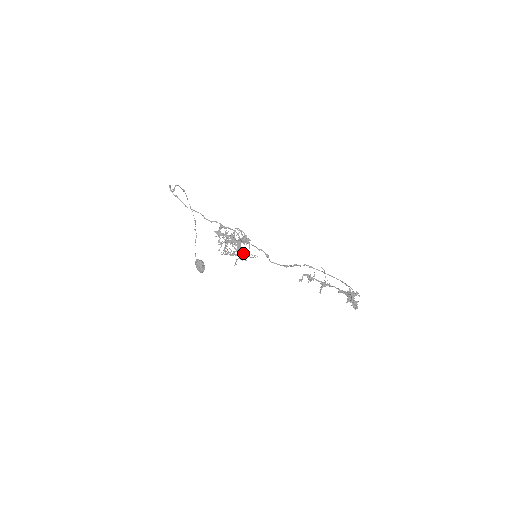
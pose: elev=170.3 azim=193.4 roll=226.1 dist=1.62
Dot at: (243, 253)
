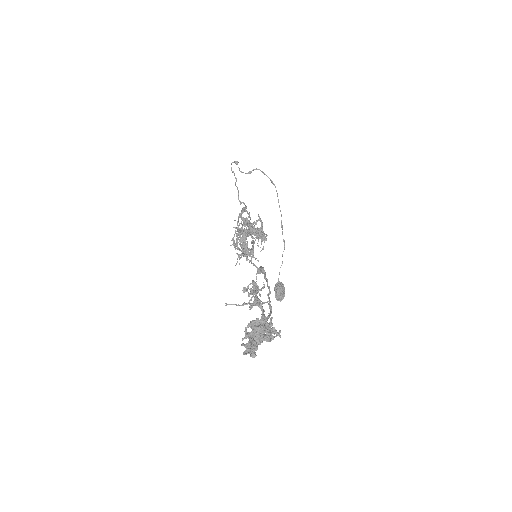
Dot at: (242, 246)
